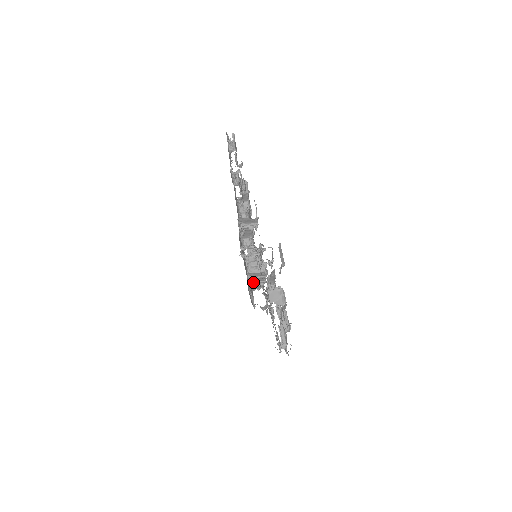
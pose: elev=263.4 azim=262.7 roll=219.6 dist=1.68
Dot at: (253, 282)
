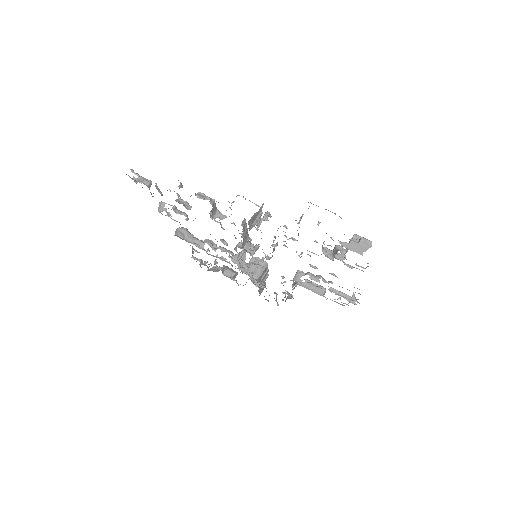
Dot at: (265, 284)
